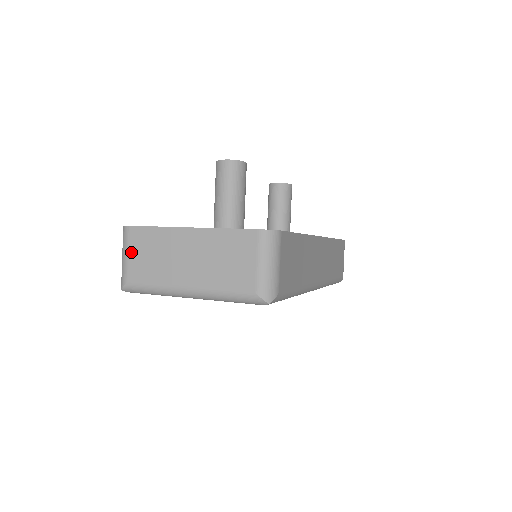
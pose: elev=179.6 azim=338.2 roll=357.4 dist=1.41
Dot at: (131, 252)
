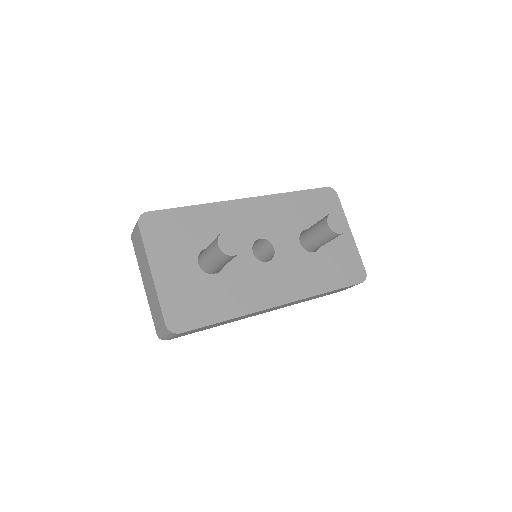
Dot at: (135, 234)
